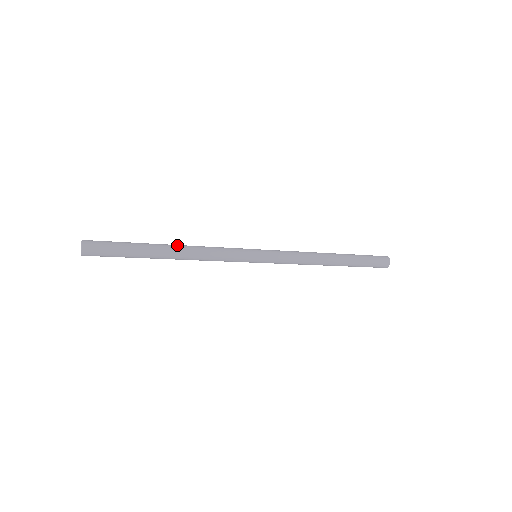
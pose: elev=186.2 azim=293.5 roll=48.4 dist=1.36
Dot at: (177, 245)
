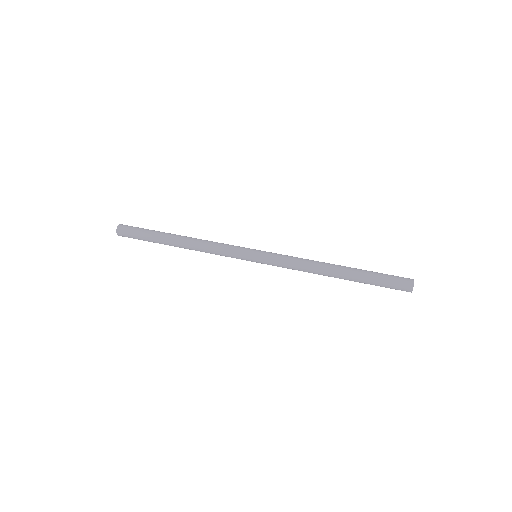
Dot at: (183, 244)
